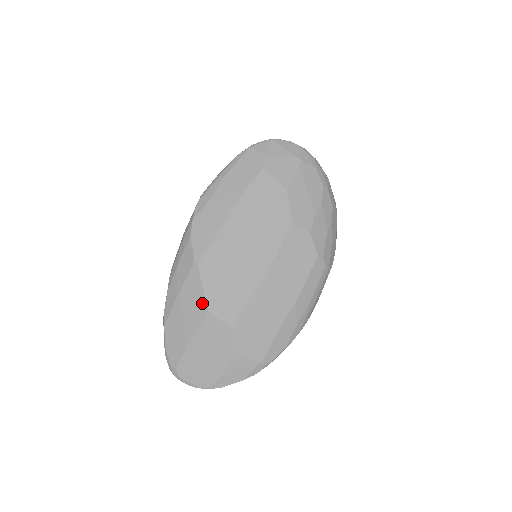
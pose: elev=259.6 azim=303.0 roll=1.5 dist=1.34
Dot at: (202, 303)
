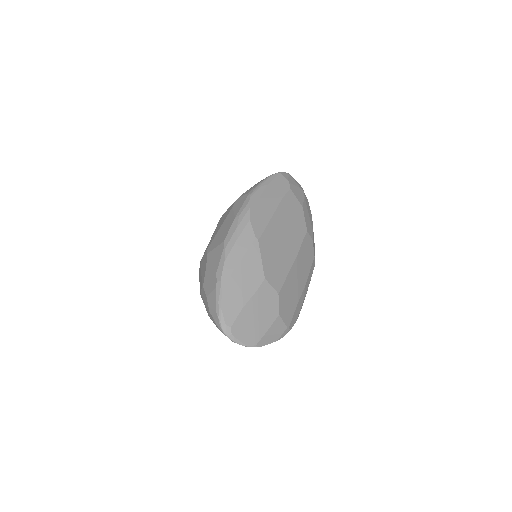
Dot at: (260, 271)
